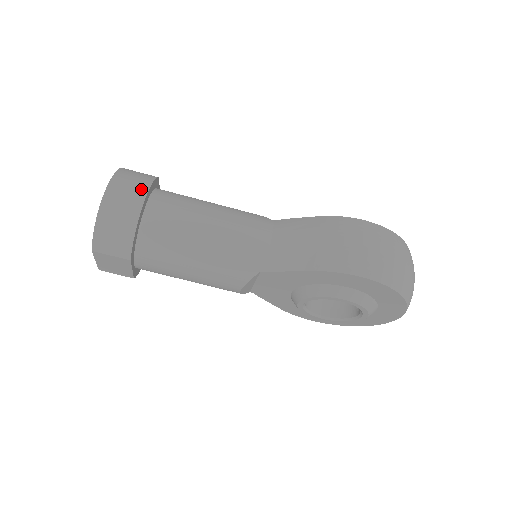
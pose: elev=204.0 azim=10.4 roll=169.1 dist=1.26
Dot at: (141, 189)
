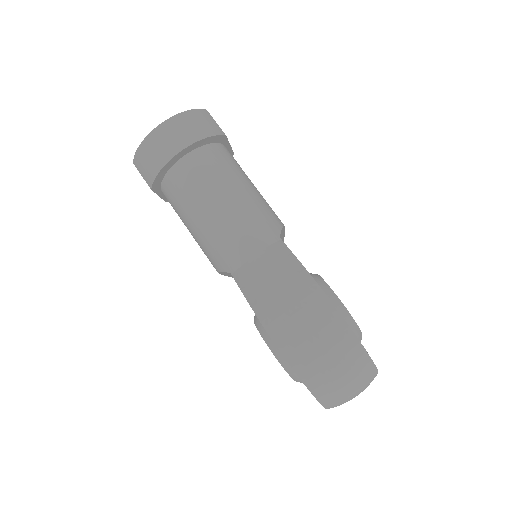
Dot at: (188, 139)
